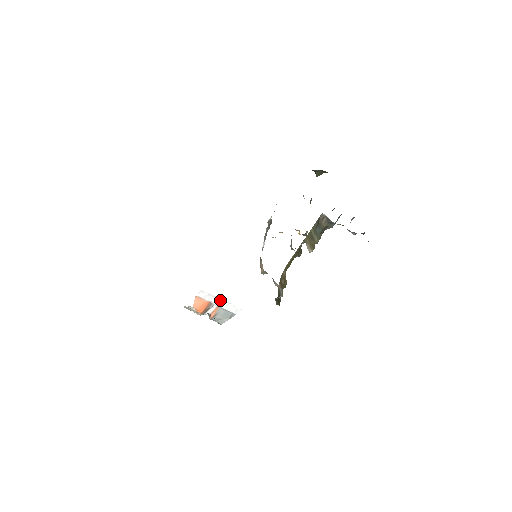
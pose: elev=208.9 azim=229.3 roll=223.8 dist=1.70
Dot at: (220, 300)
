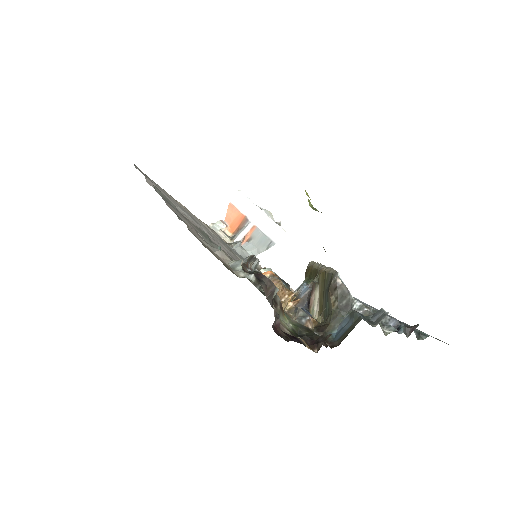
Dot at: (260, 213)
